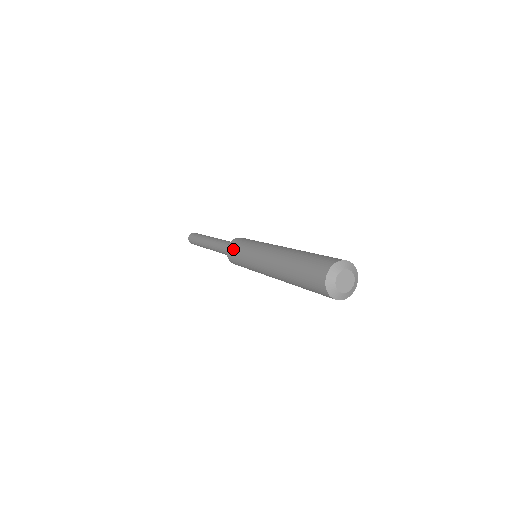
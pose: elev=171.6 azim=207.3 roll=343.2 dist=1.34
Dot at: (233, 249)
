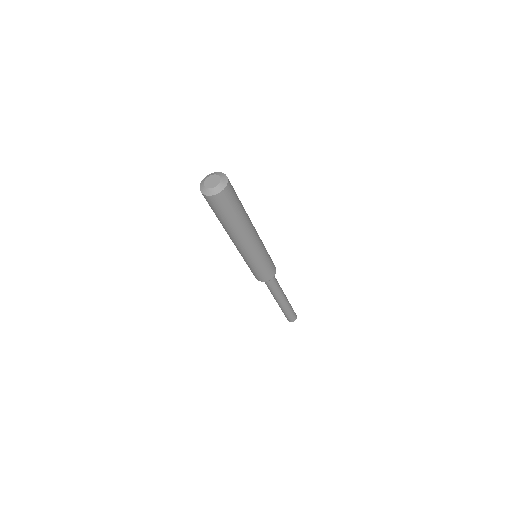
Dot at: occluded
